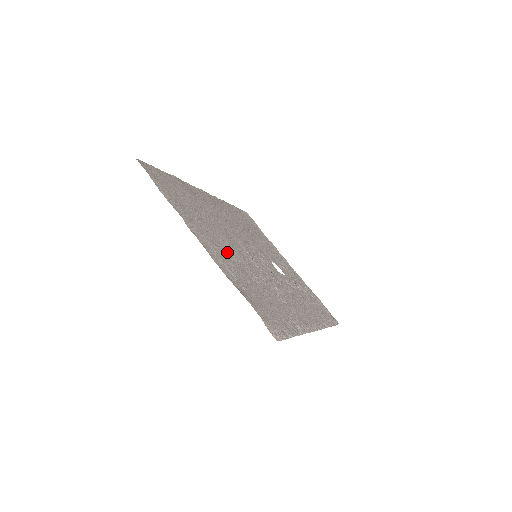
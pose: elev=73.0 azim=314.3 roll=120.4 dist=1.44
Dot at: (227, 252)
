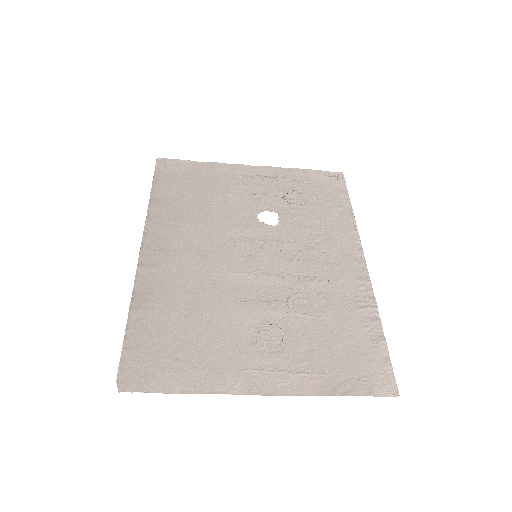
Dot at: (267, 337)
